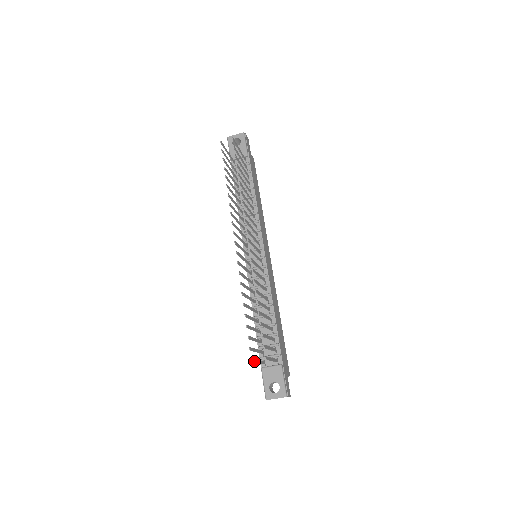
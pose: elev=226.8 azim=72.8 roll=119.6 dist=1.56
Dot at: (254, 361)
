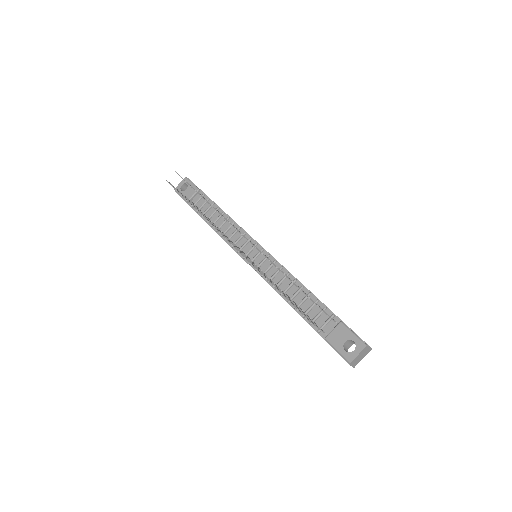
Dot at: (309, 320)
